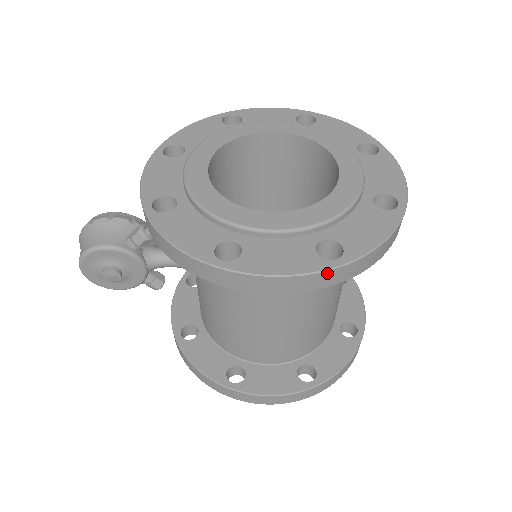
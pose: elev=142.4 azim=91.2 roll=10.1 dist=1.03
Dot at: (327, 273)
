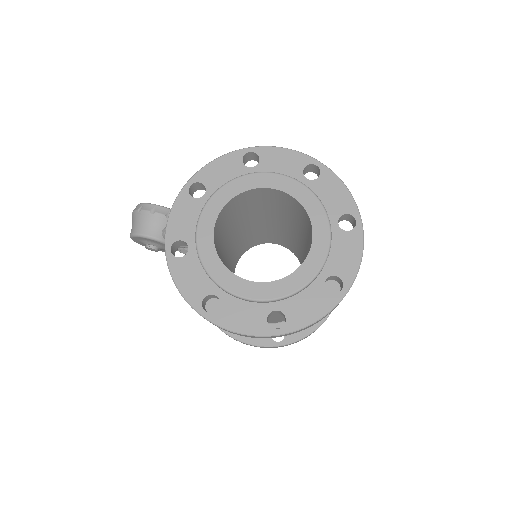
Dot at: (269, 337)
